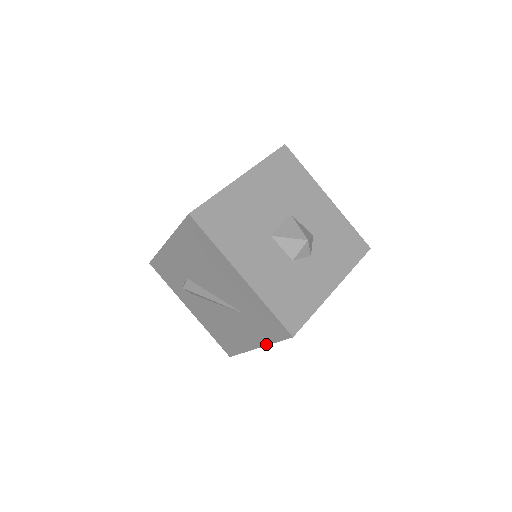
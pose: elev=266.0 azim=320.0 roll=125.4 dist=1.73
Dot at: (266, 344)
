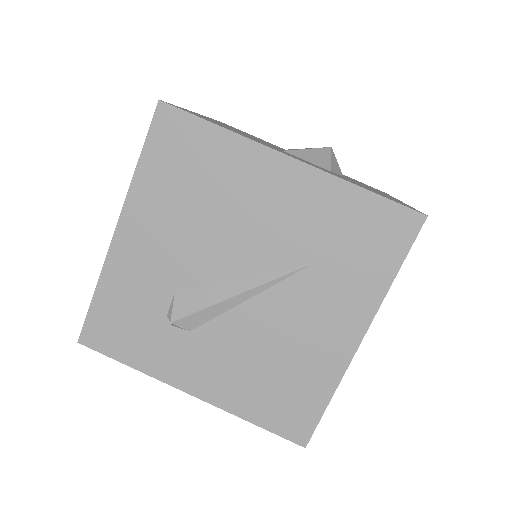
Dot at: (378, 303)
